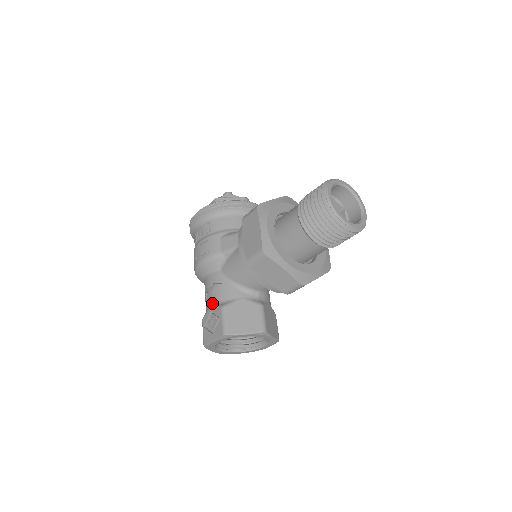
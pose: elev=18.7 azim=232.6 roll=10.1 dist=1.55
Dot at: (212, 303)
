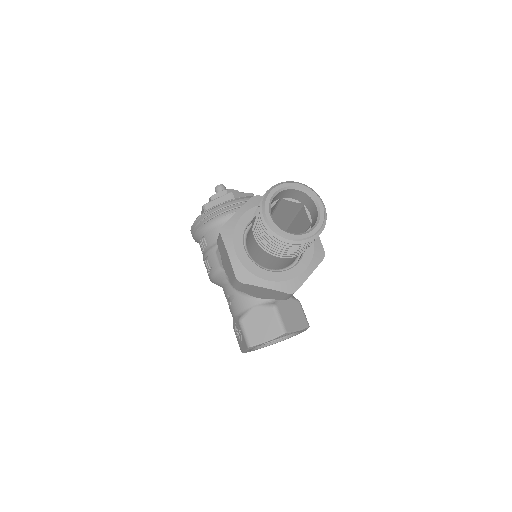
Dot at: (233, 315)
